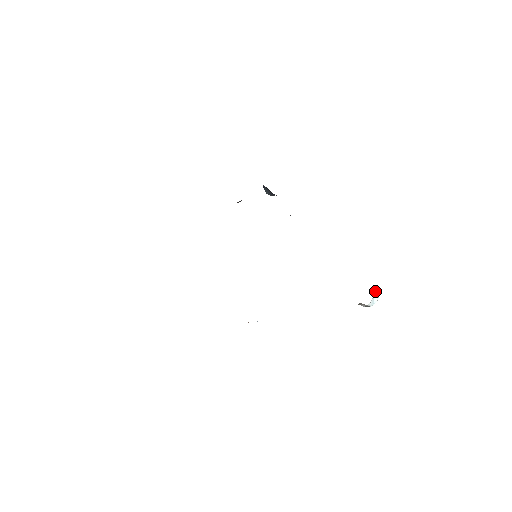
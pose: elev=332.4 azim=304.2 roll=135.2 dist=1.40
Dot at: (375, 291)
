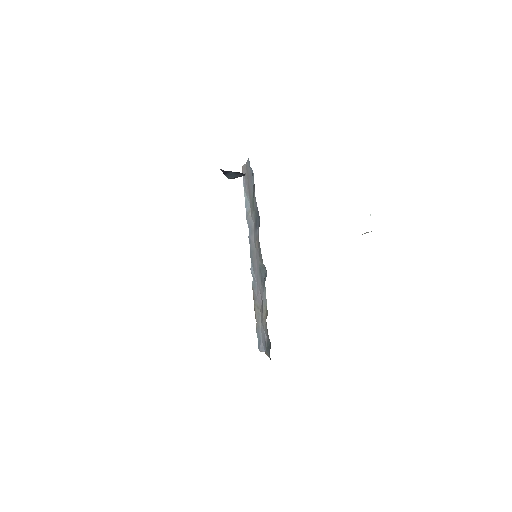
Dot at: (370, 214)
